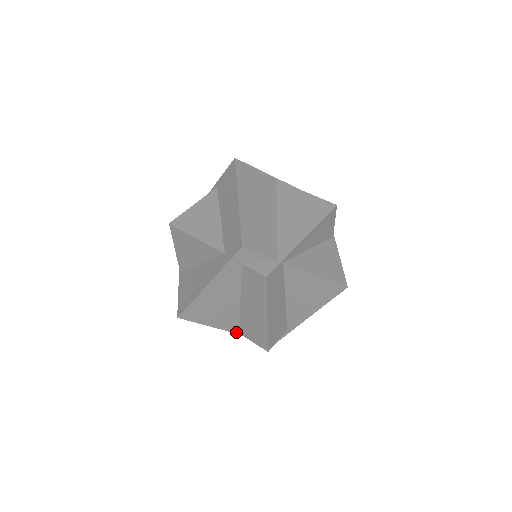
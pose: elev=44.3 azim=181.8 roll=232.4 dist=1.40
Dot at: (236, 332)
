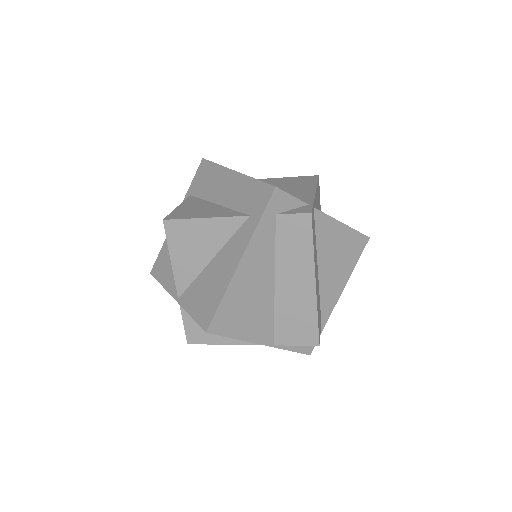
Dot at: (270, 344)
